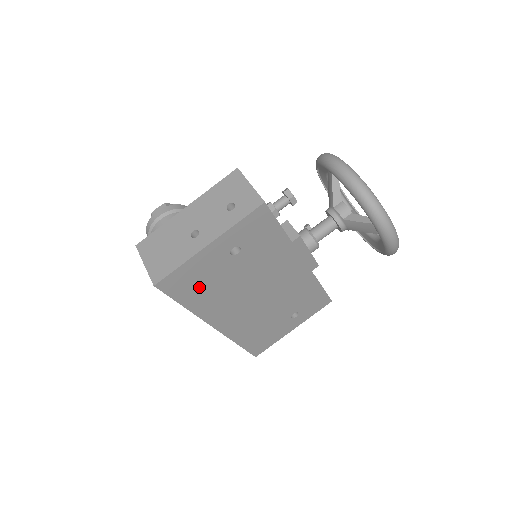
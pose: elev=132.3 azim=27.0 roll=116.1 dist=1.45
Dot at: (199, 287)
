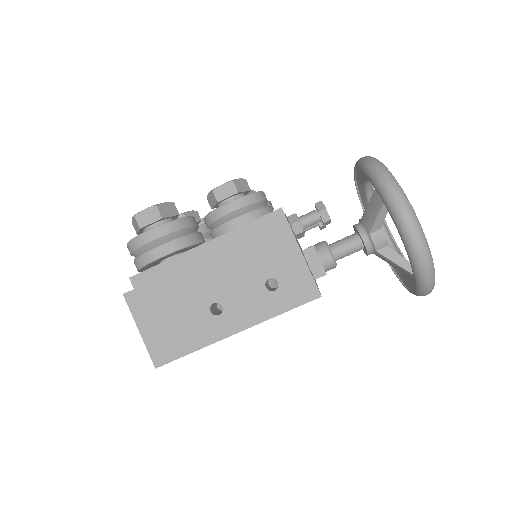
Dot at: occluded
